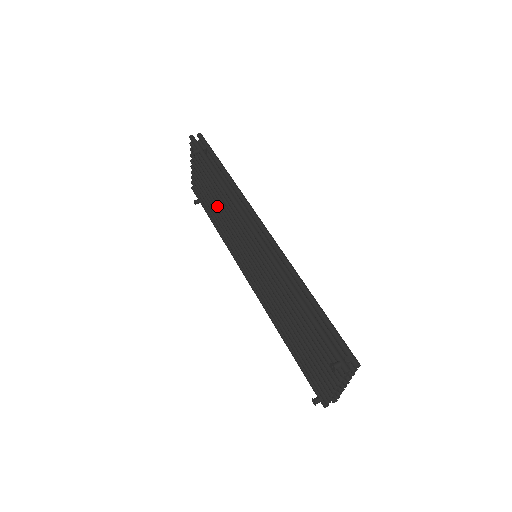
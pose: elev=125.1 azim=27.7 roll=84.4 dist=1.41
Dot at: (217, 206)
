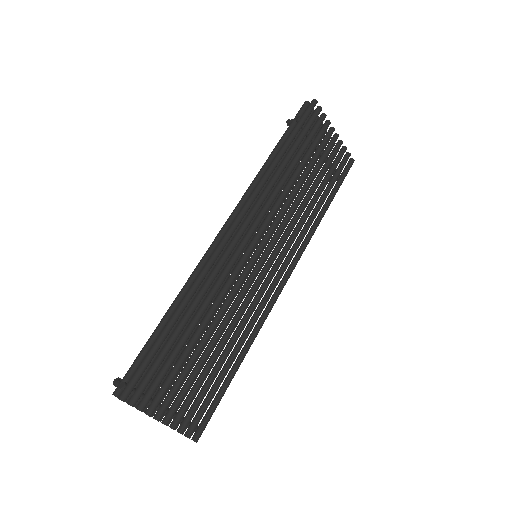
Dot at: occluded
